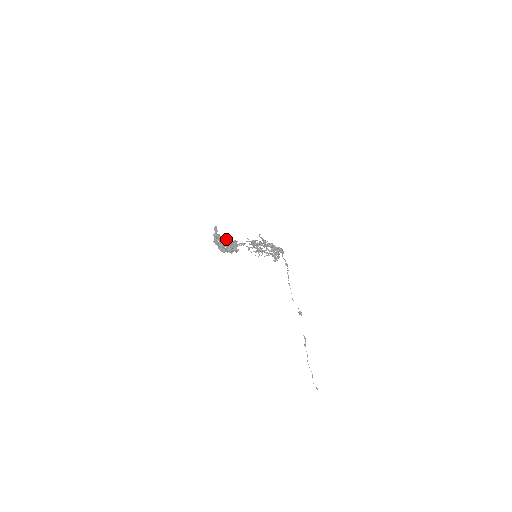
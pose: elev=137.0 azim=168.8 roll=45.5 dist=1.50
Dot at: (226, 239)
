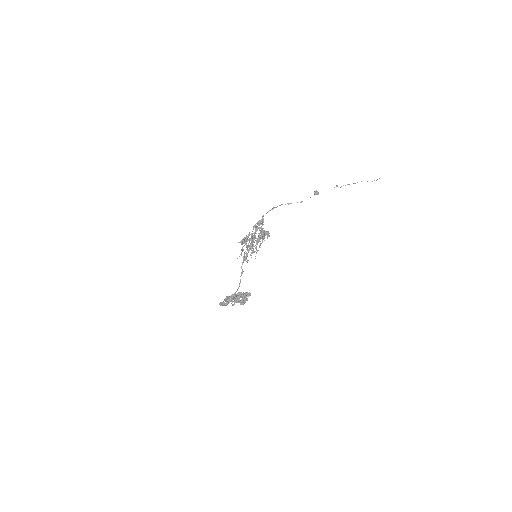
Dot at: (233, 295)
